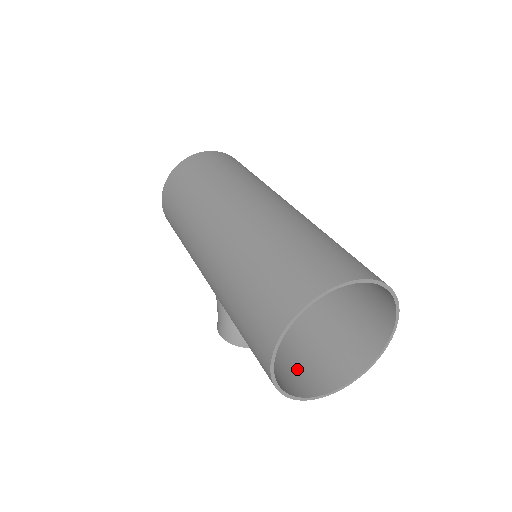
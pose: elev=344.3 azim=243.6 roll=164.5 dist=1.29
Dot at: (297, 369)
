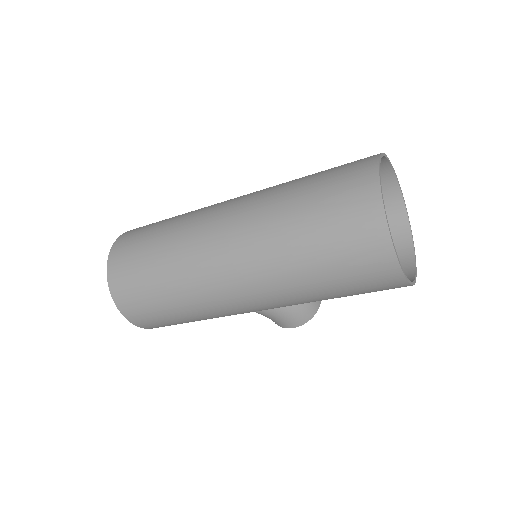
Dot at: occluded
